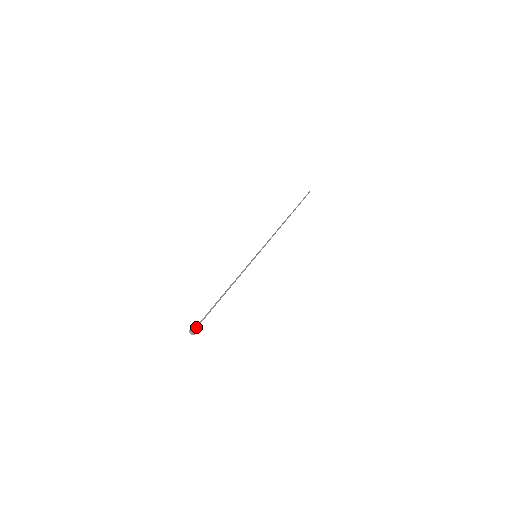
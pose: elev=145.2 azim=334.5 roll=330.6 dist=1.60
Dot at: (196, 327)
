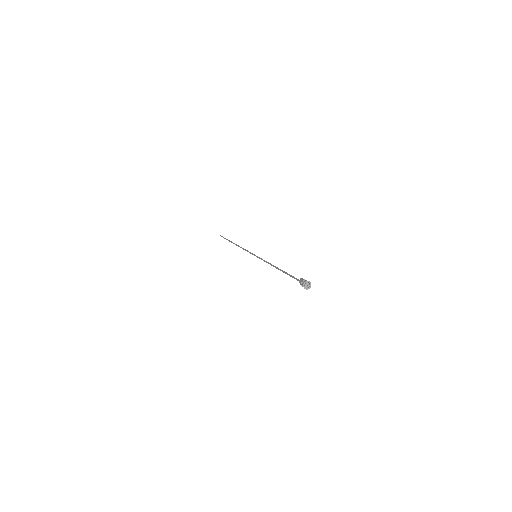
Dot at: (303, 280)
